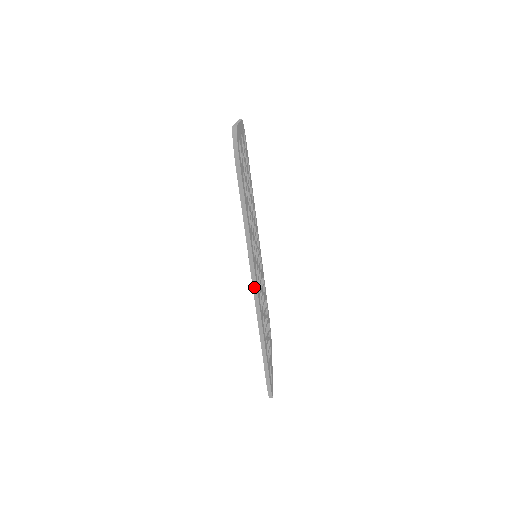
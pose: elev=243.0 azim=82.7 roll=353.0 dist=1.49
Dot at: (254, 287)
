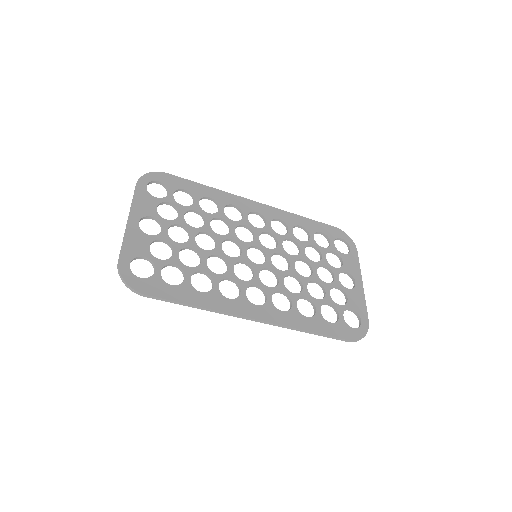
Dot at: (256, 321)
